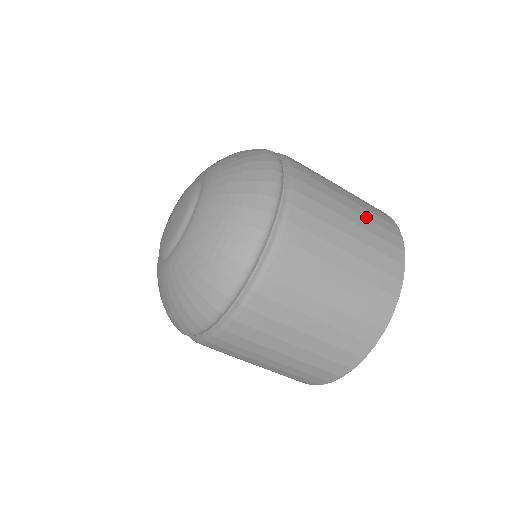
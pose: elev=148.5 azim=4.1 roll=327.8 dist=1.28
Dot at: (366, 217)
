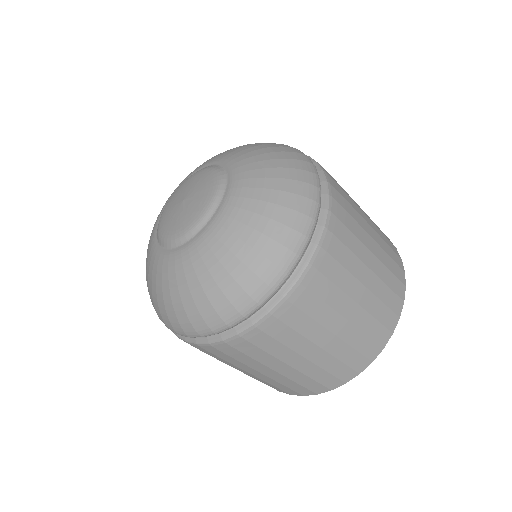
Dot at: (332, 355)
